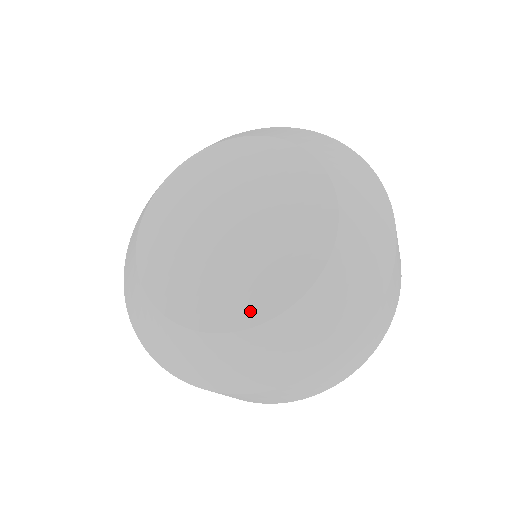
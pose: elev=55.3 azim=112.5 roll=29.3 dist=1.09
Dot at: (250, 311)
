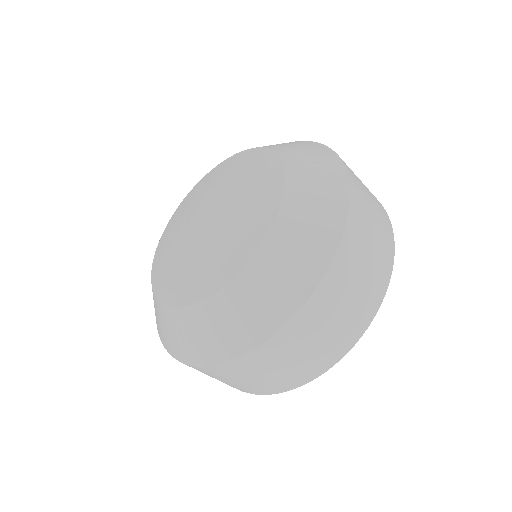
Dot at: (199, 288)
